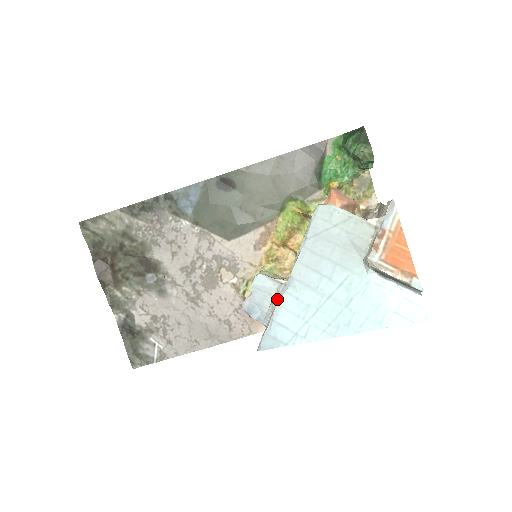
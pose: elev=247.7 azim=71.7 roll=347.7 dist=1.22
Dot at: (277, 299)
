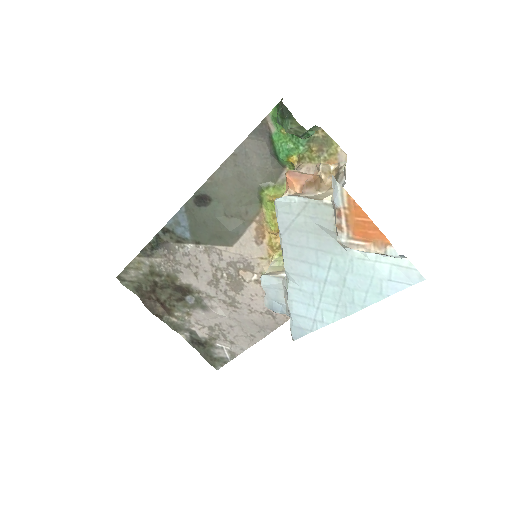
Dot at: (286, 293)
